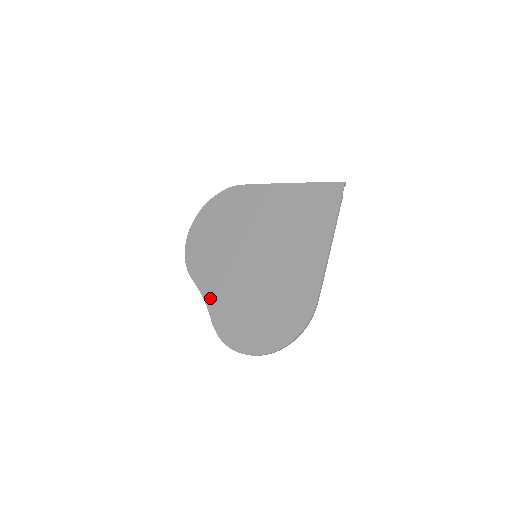
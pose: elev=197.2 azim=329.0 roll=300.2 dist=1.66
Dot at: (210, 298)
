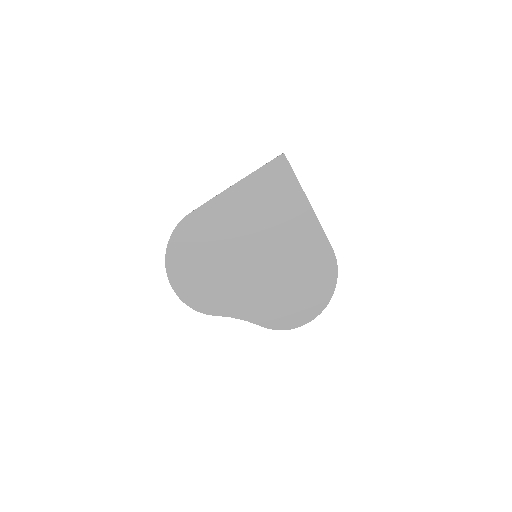
Dot at: (245, 314)
